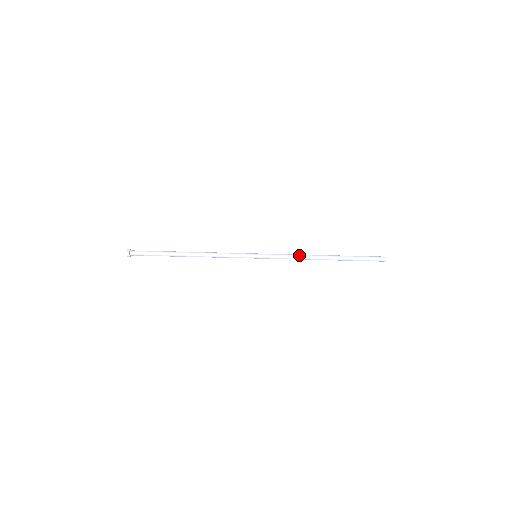
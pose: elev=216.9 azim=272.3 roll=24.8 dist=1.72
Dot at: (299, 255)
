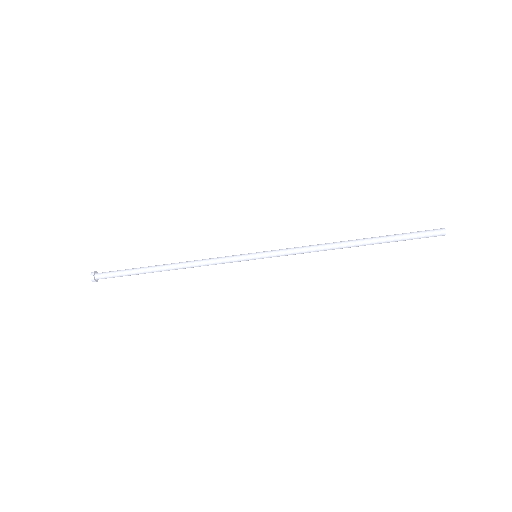
Dot at: occluded
